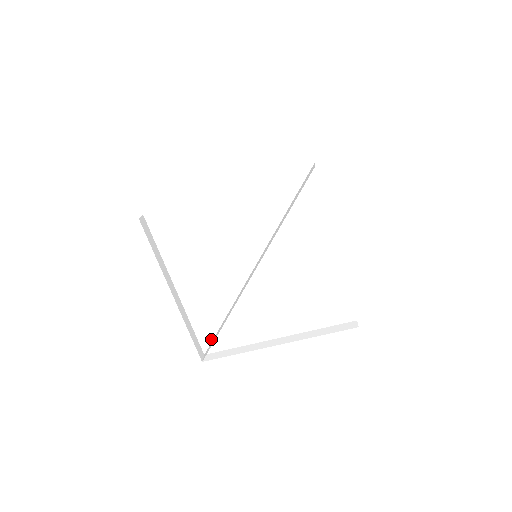
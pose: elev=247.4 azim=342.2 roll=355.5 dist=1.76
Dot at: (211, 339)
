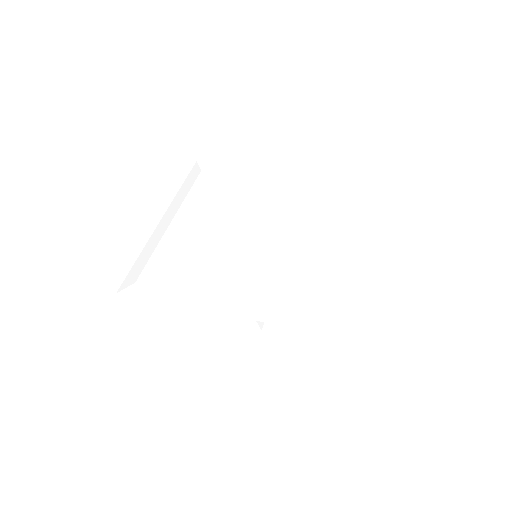
Dot at: (147, 287)
